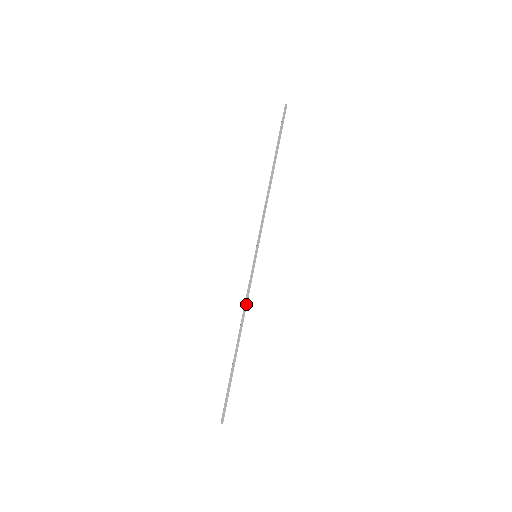
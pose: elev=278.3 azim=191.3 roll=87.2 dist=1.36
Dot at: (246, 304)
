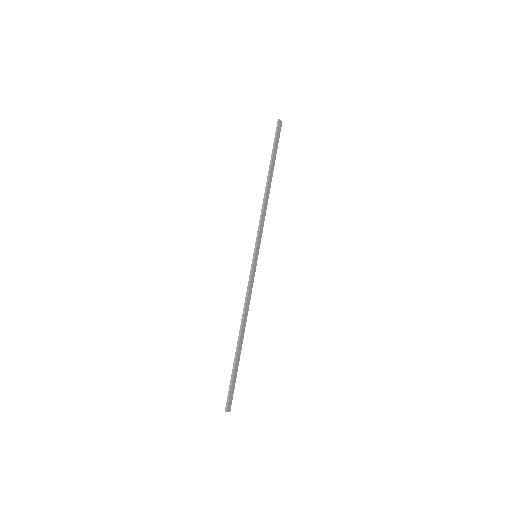
Dot at: (246, 300)
